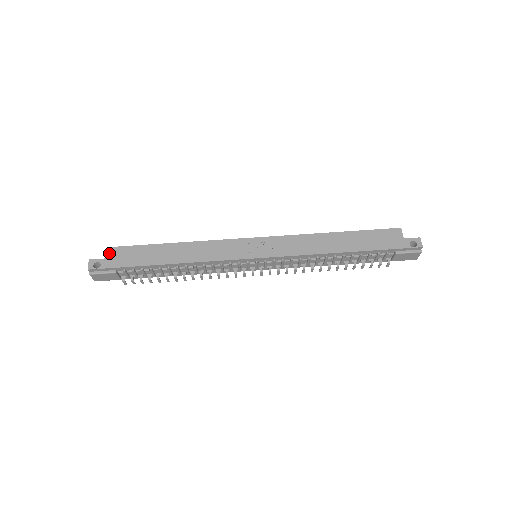
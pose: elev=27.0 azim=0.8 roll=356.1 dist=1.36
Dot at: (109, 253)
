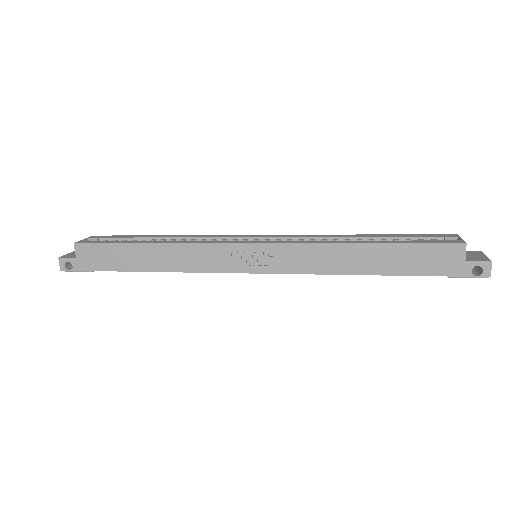
Dot at: (78, 251)
